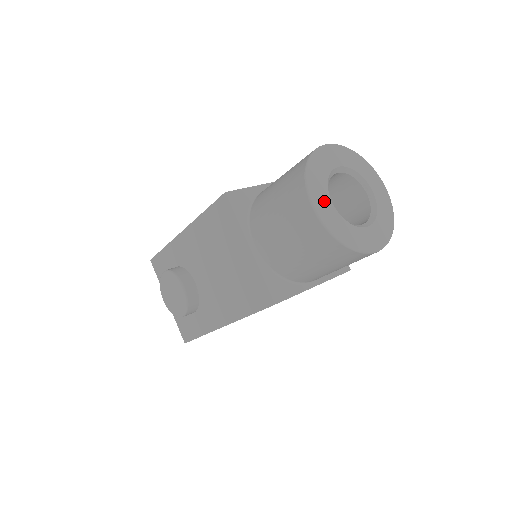
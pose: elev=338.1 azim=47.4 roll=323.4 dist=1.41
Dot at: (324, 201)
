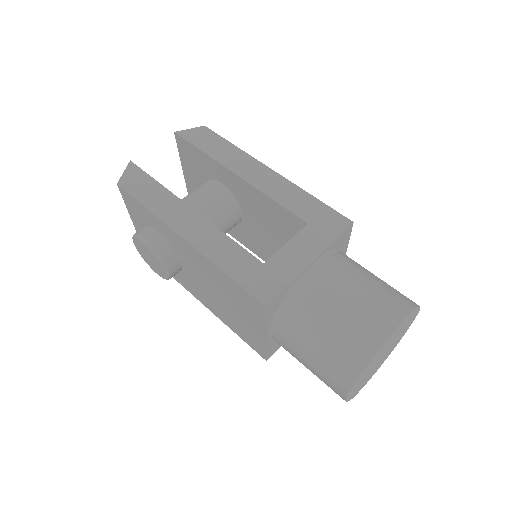
Dot at: (359, 385)
